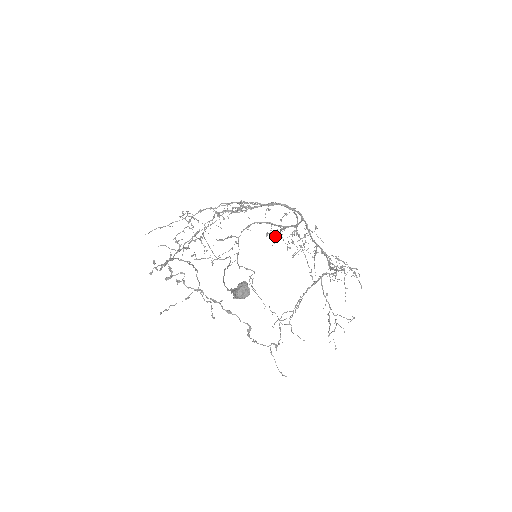
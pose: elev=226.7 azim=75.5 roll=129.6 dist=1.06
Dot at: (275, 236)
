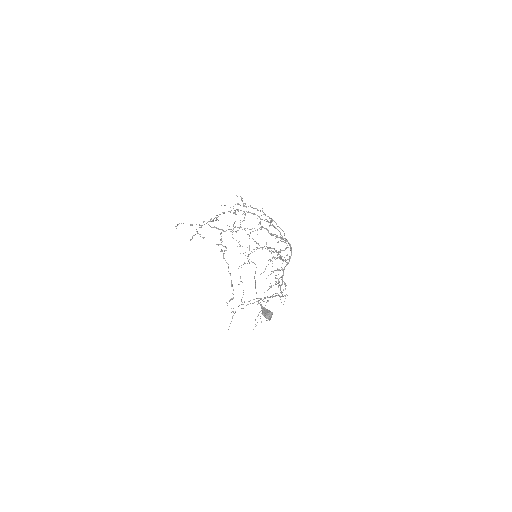
Dot at: occluded
